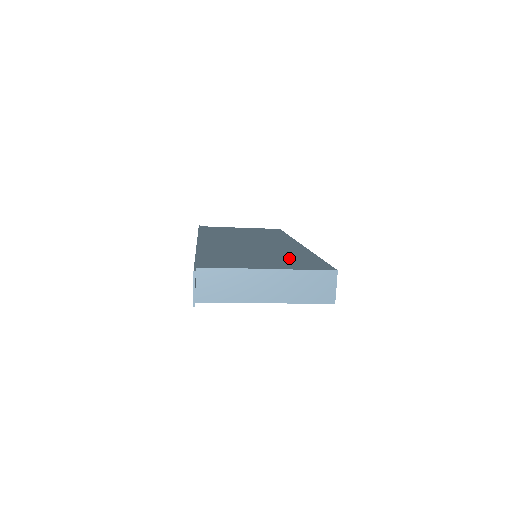
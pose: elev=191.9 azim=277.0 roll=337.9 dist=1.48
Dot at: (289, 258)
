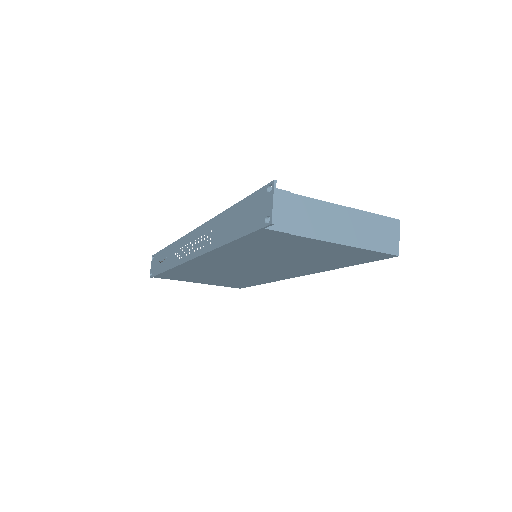
Dot at: occluded
